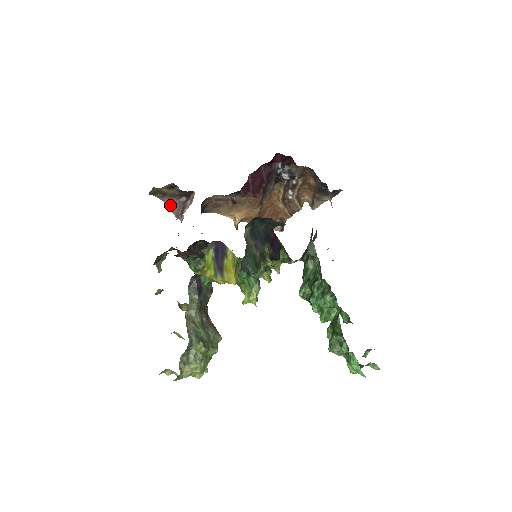
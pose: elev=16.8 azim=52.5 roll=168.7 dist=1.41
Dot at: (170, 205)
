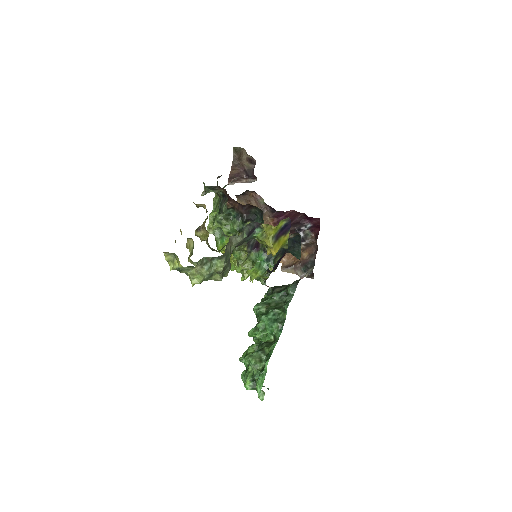
Dot at: (233, 168)
